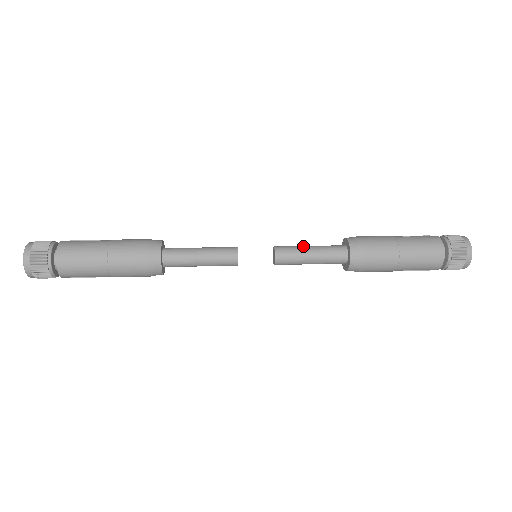
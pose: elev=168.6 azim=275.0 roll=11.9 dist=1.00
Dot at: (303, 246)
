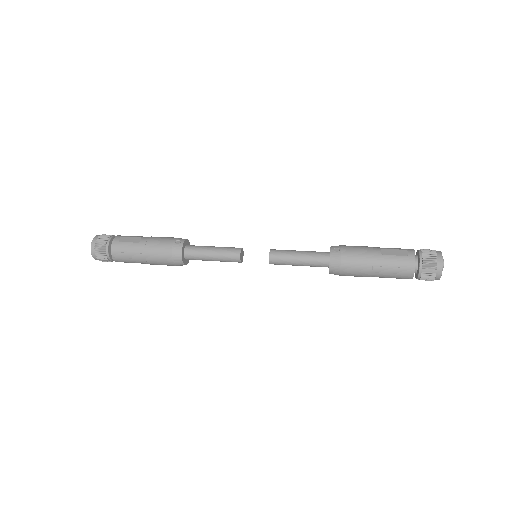
Dot at: (293, 254)
